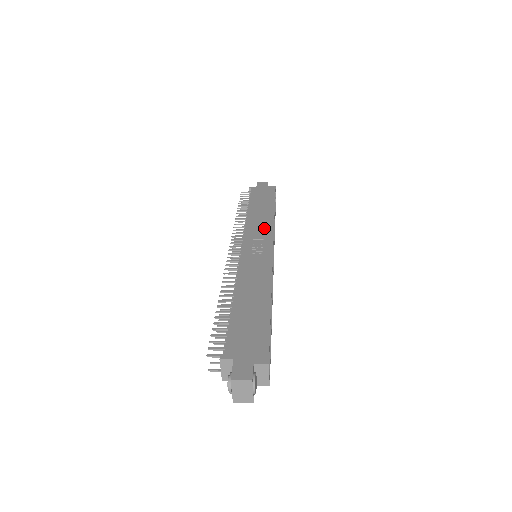
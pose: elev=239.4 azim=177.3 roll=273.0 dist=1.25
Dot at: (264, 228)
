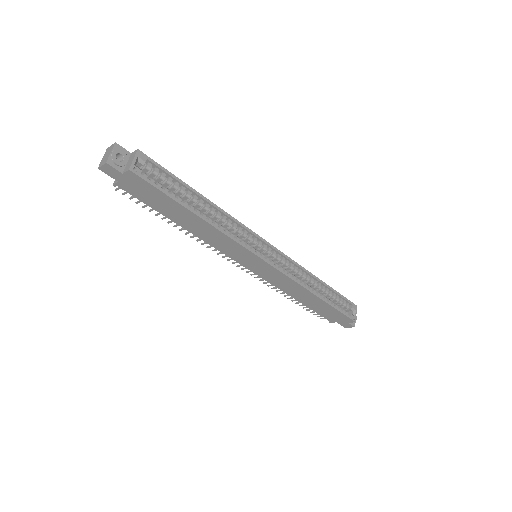
Dot at: occluded
